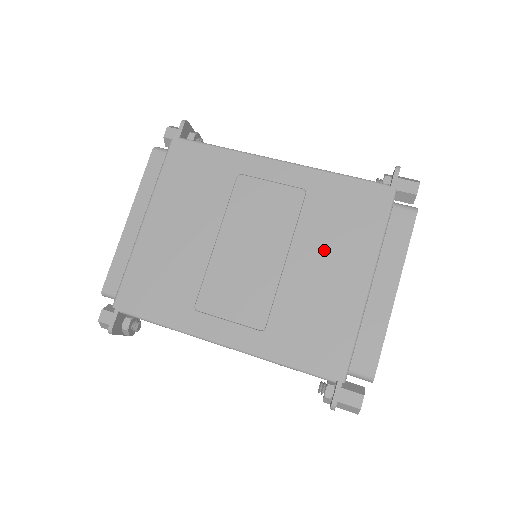
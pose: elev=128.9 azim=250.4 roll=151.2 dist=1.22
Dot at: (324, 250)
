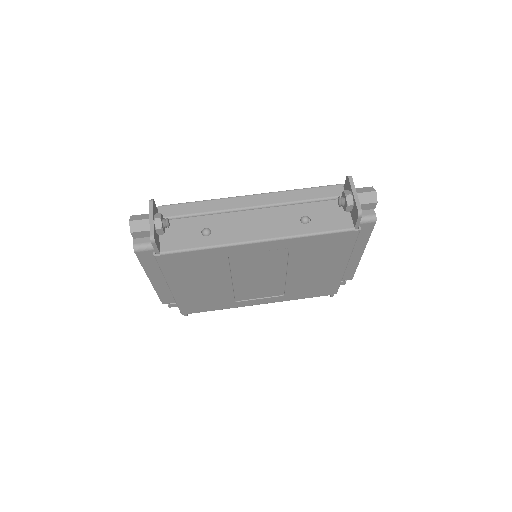
Dot at: (312, 265)
